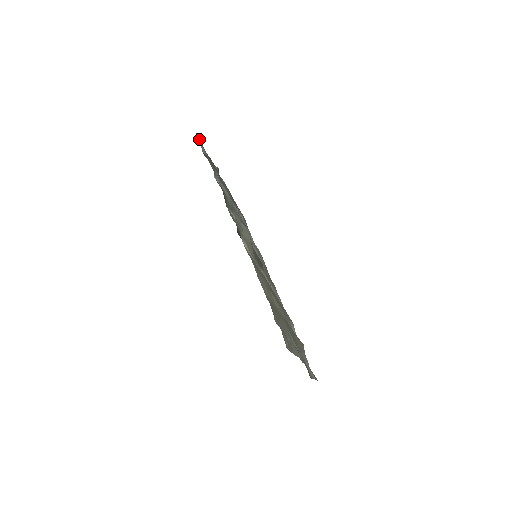
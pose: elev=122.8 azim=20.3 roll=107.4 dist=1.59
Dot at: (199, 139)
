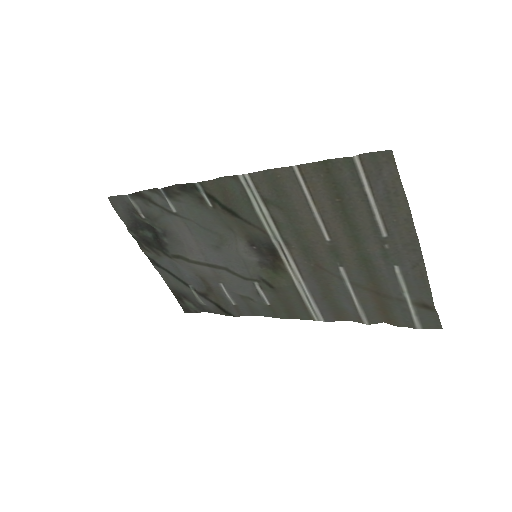
Dot at: (116, 197)
